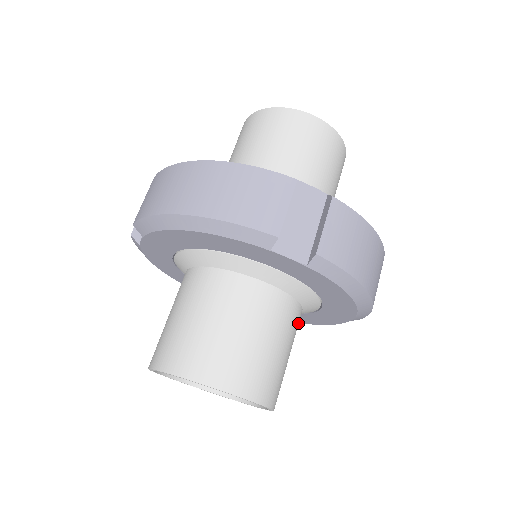
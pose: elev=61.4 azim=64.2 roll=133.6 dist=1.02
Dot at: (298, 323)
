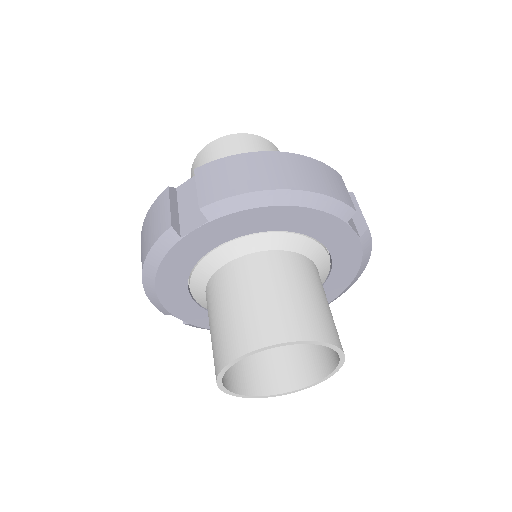
Dot at: occluded
